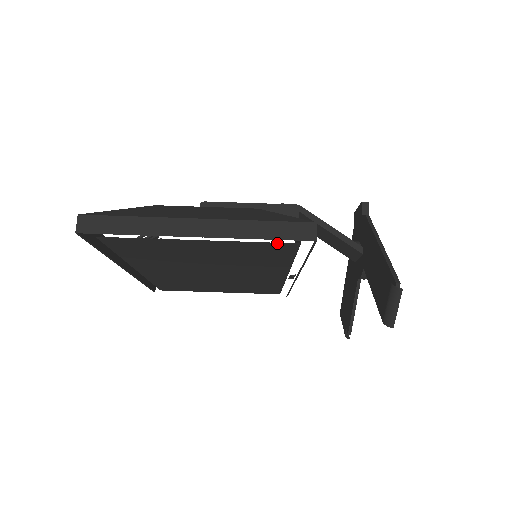
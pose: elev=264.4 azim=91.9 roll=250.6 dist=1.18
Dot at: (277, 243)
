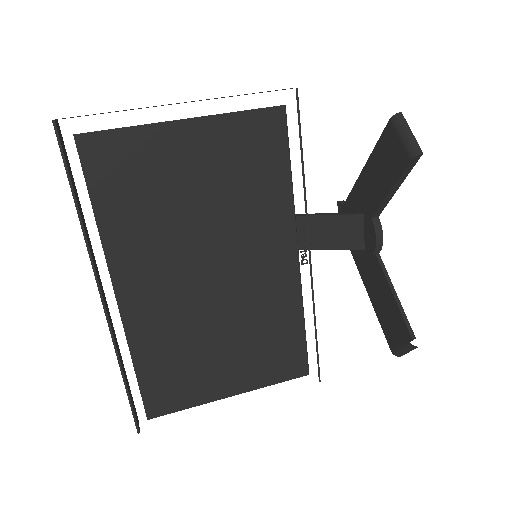
Dot at: (263, 111)
